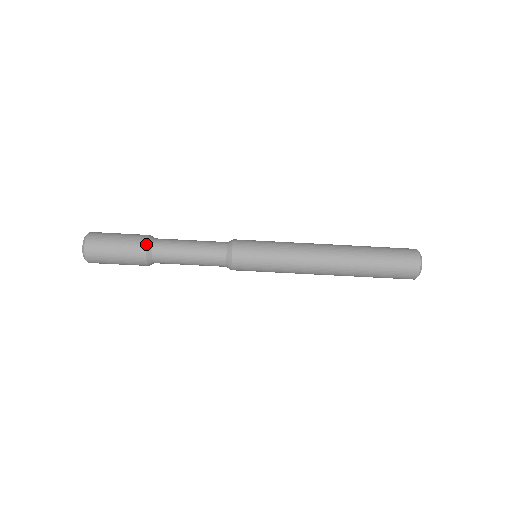
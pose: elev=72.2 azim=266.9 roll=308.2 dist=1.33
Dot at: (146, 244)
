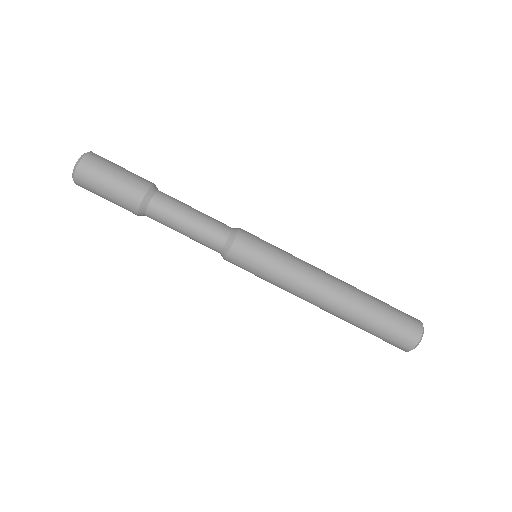
Dot at: (142, 199)
